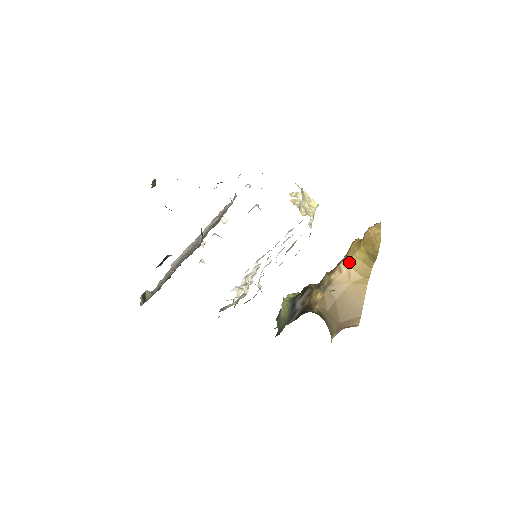
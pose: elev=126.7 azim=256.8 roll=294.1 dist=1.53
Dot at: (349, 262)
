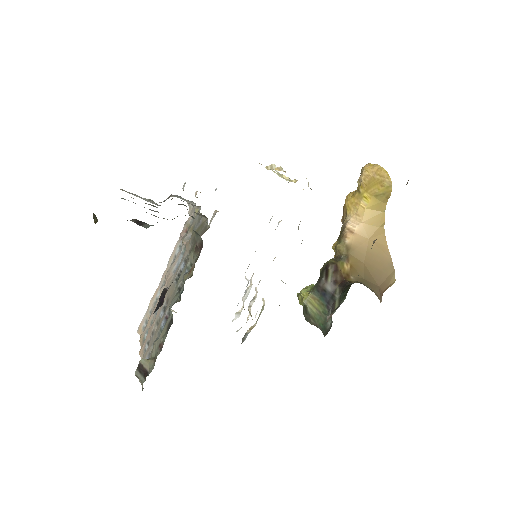
Dot at: (356, 218)
